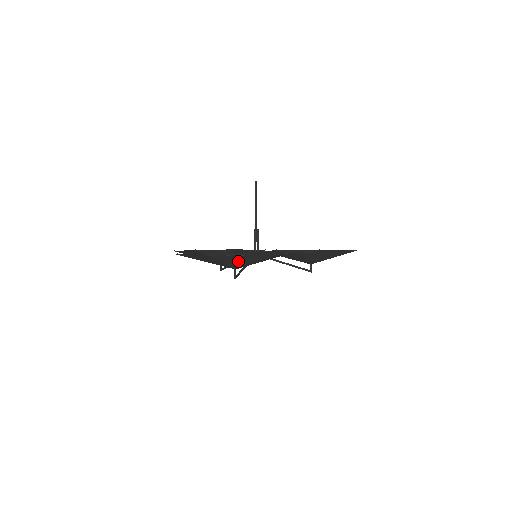
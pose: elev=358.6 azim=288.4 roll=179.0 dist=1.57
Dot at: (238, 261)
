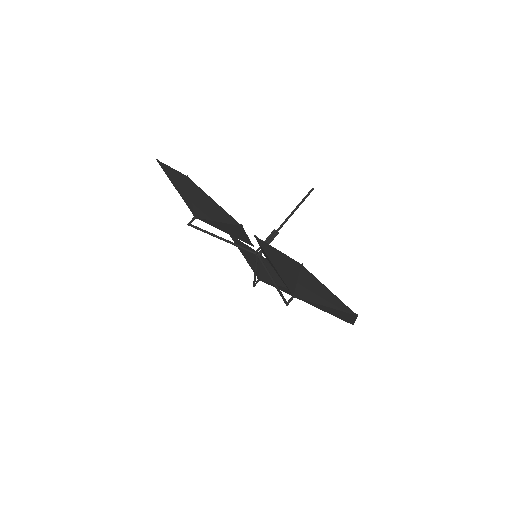
Dot at: (180, 187)
